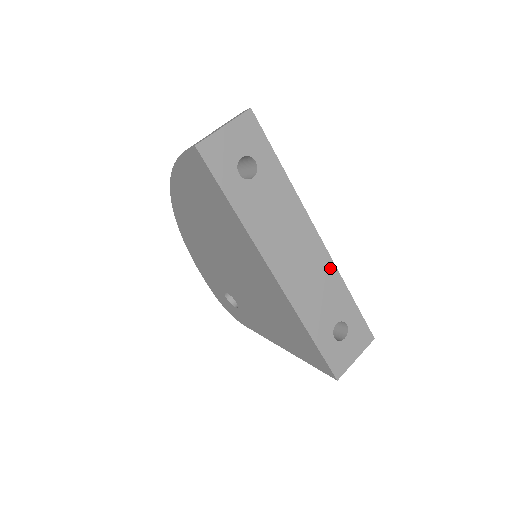
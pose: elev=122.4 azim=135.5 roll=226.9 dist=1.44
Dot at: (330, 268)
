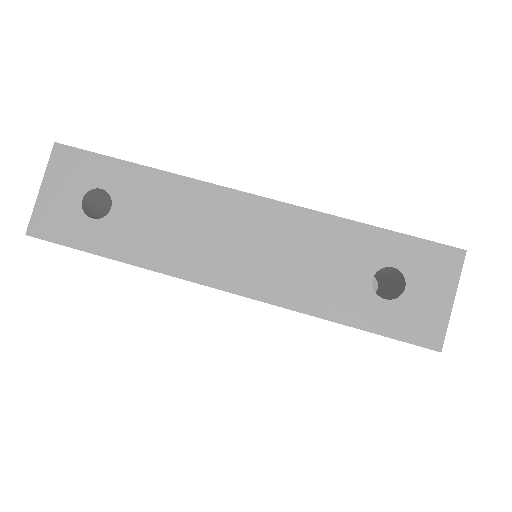
Dot at: (301, 218)
